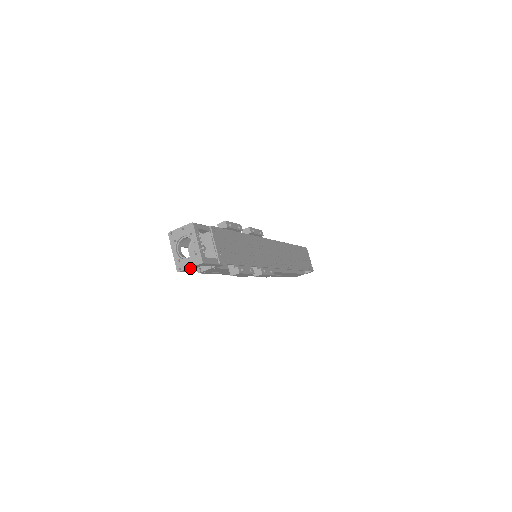
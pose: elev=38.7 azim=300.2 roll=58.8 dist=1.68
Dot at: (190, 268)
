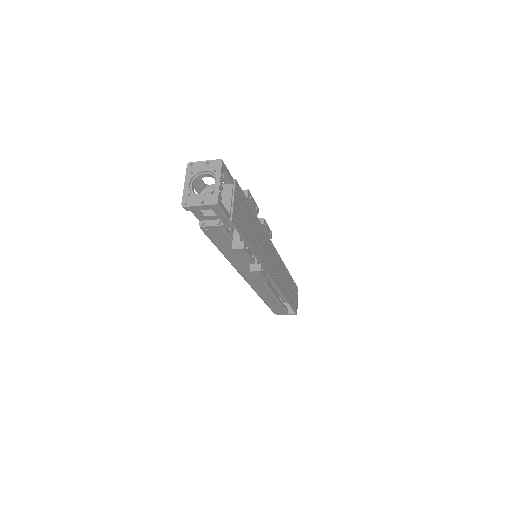
Dot at: (198, 207)
